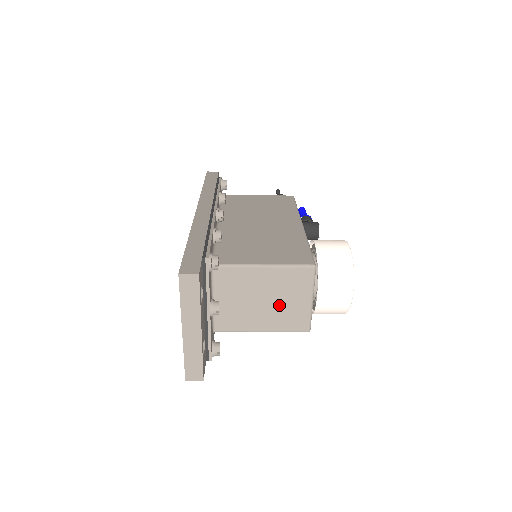
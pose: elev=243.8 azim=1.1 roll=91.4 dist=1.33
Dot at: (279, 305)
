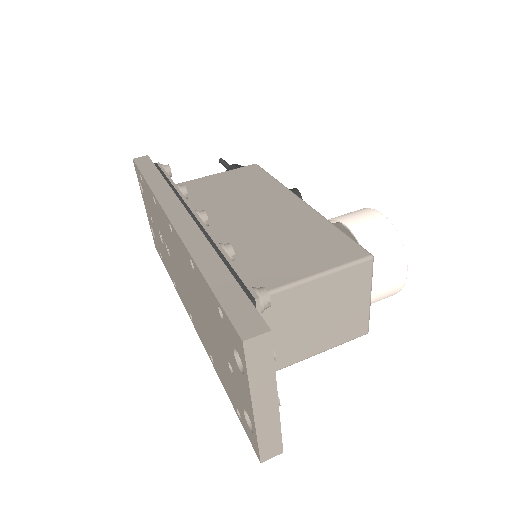
Dot at: (334, 317)
